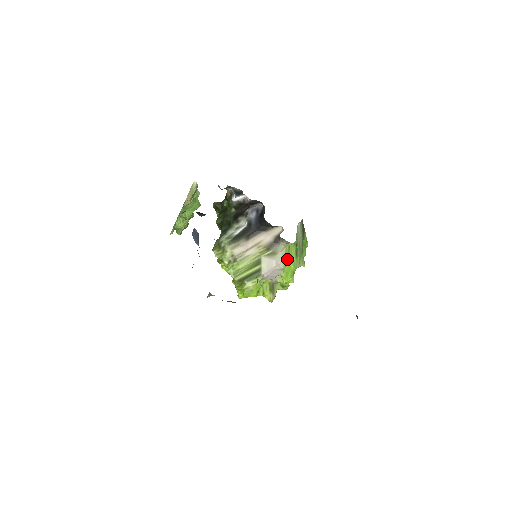
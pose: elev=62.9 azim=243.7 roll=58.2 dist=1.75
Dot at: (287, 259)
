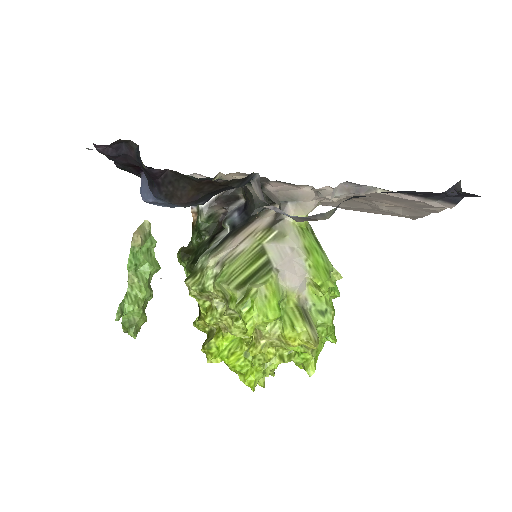
Dot at: (306, 246)
